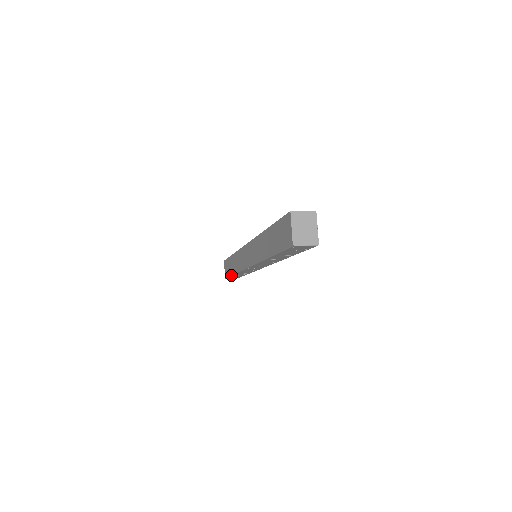
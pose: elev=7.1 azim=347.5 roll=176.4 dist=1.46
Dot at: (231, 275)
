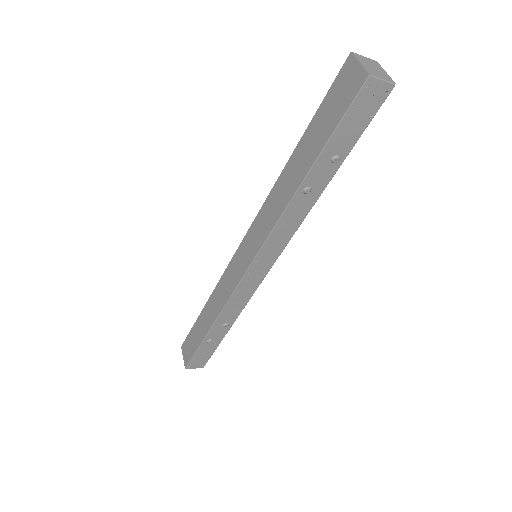
Dot at: (203, 339)
